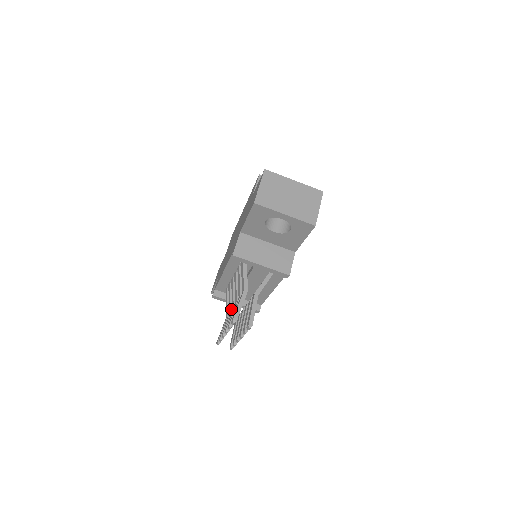
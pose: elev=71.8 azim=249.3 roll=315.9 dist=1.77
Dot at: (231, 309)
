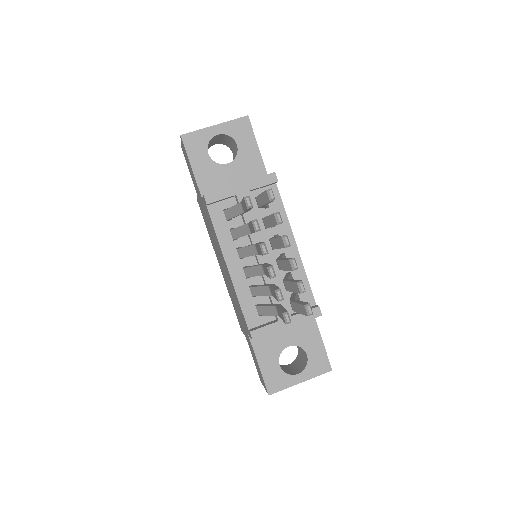
Dot at: (268, 285)
